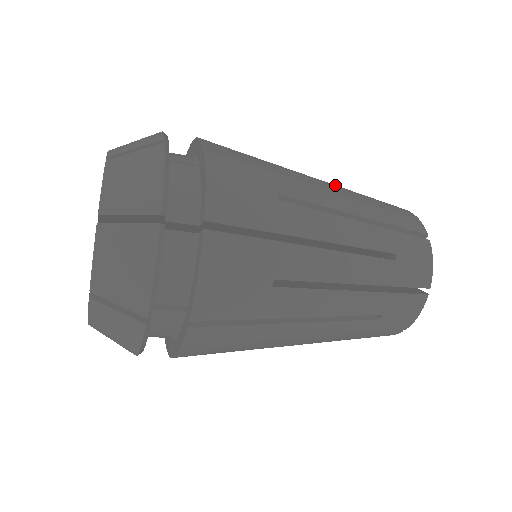
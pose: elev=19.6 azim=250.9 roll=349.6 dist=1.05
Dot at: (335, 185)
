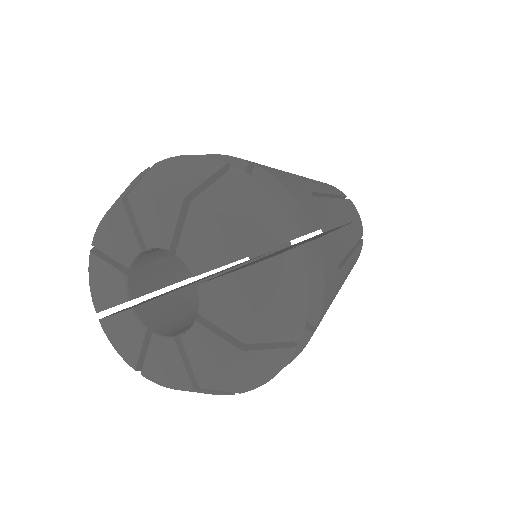
Dot at: (337, 202)
